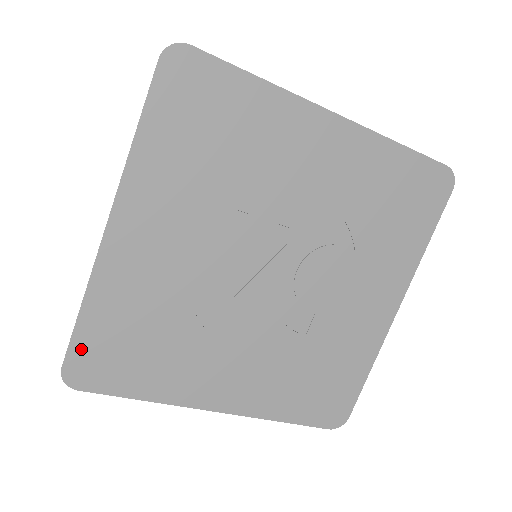
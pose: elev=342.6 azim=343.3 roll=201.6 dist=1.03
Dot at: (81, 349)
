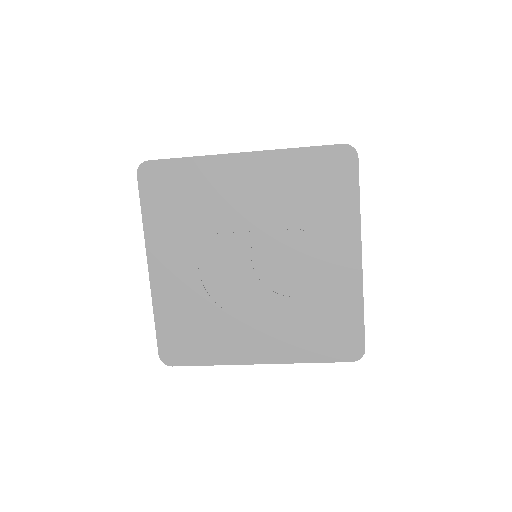
Dot at: (164, 342)
